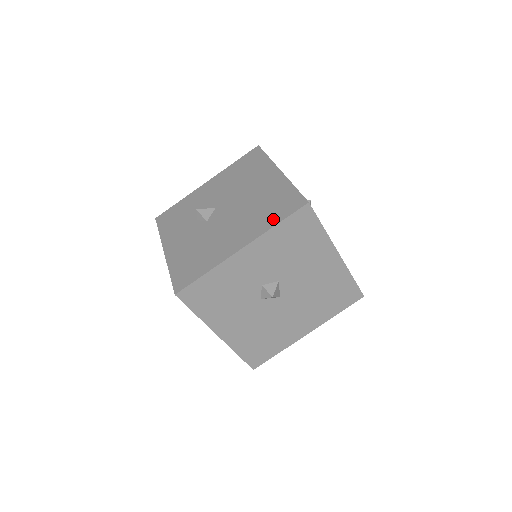
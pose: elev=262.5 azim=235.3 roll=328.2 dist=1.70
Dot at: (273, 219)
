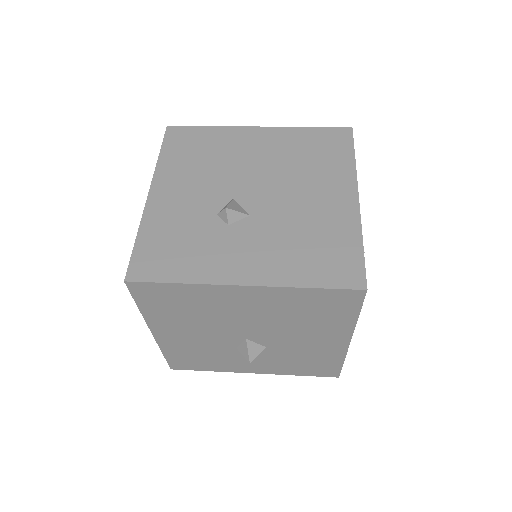
Dot at: (342, 157)
